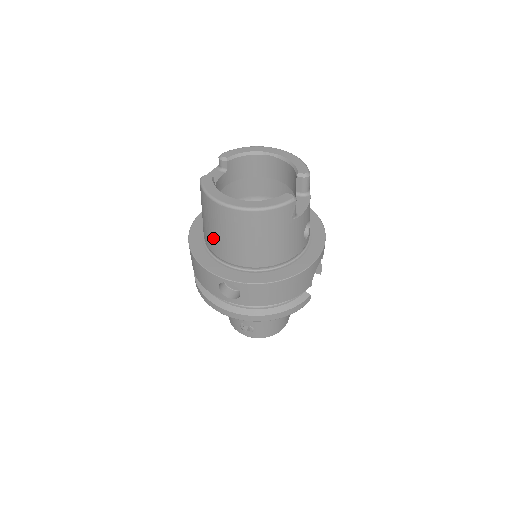
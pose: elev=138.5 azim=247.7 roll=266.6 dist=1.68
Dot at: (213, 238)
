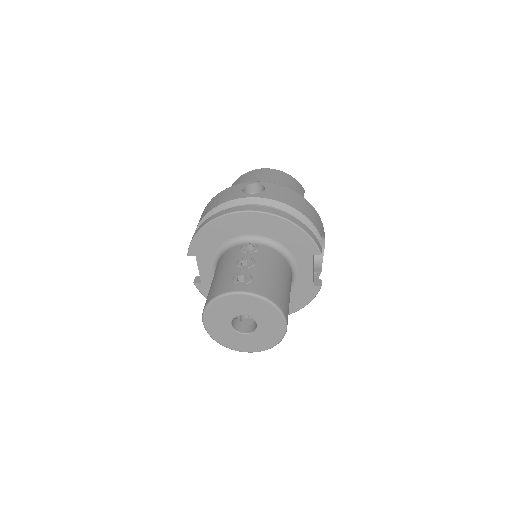
Dot at: occluded
